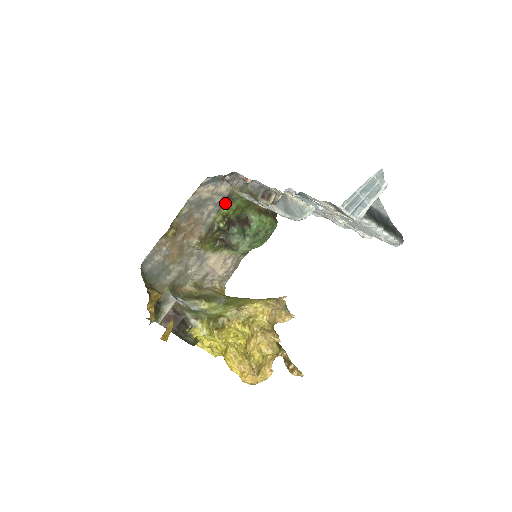
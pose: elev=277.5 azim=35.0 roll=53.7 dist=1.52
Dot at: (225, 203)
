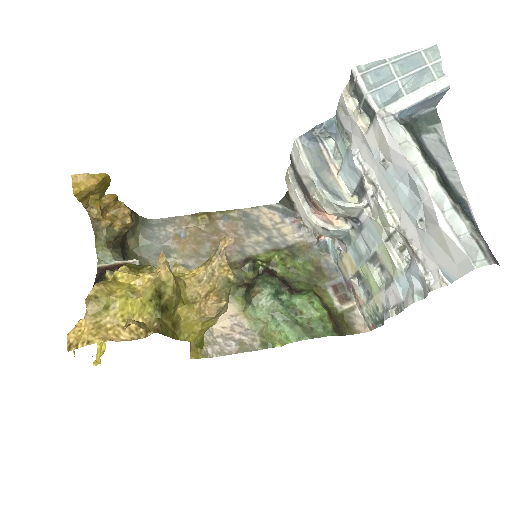
Dot at: (282, 251)
